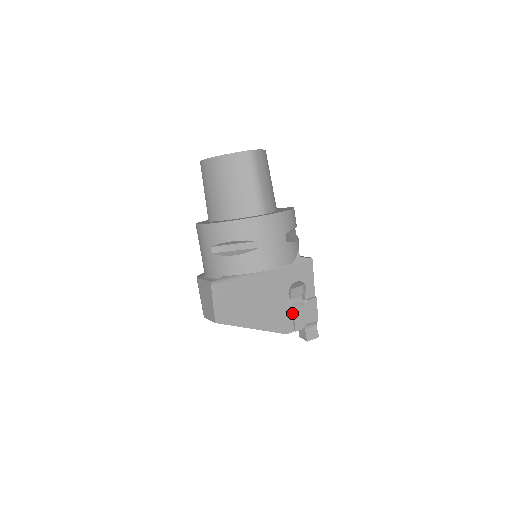
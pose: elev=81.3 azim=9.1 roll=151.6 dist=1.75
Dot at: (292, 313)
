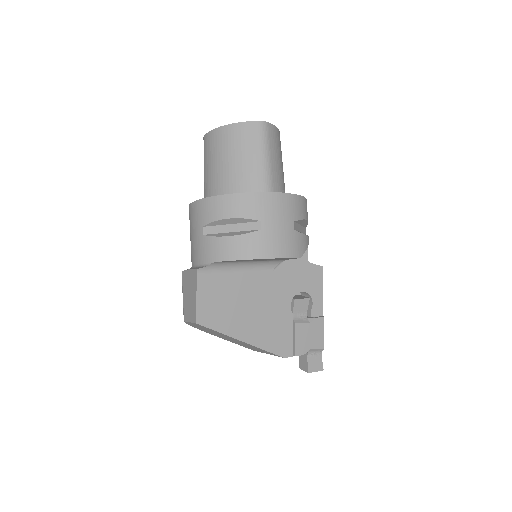
Dot at: (293, 331)
